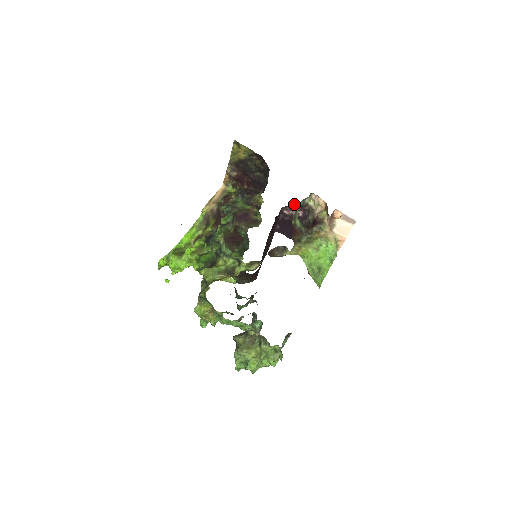
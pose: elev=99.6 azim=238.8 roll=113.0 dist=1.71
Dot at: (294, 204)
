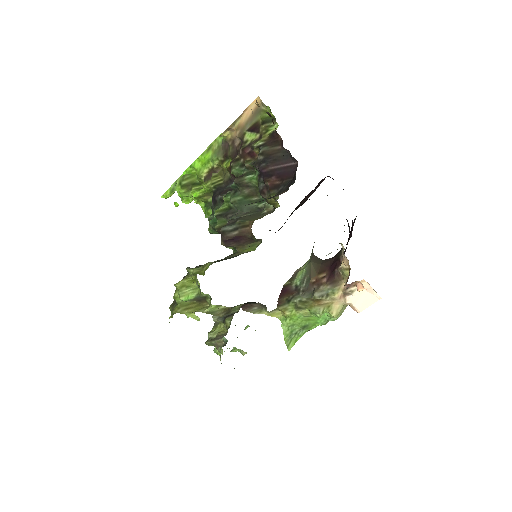
Dot at: occluded
